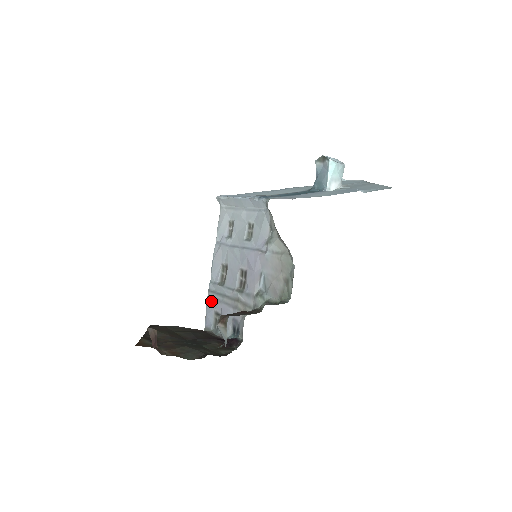
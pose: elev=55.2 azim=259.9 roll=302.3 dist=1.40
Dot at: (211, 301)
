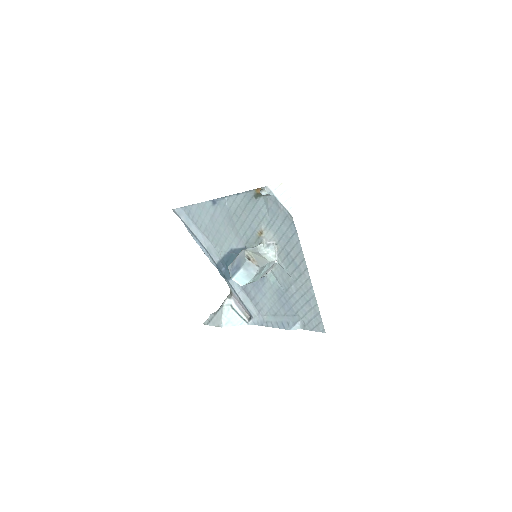
Dot at: occluded
